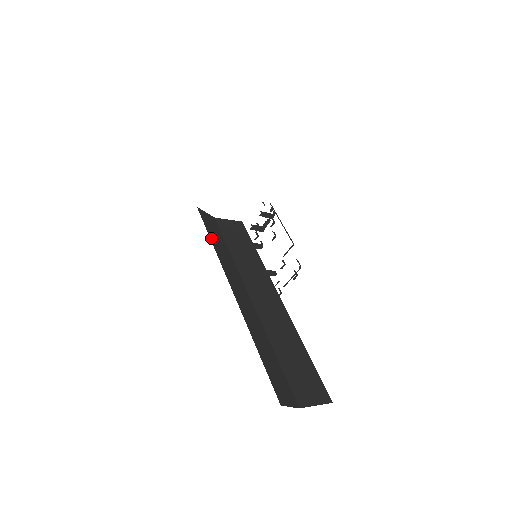
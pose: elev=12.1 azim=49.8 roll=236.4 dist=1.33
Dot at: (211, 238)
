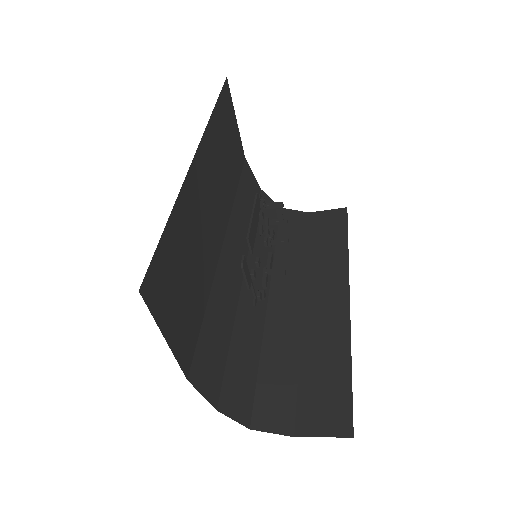
Dot at: occluded
